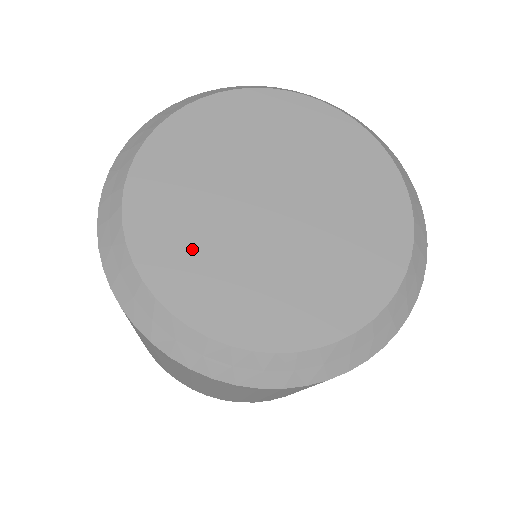
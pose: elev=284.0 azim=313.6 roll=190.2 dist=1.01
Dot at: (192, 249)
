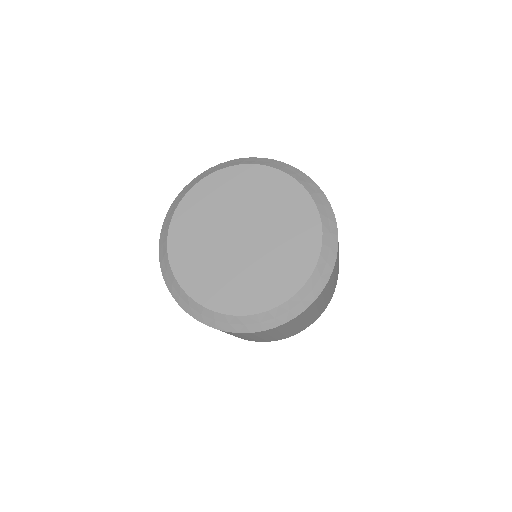
Dot at: (194, 237)
